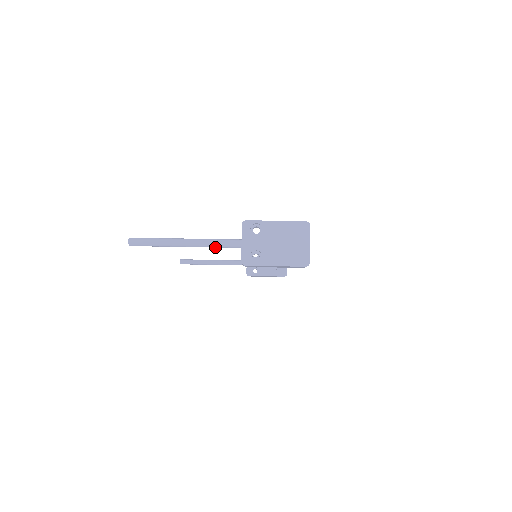
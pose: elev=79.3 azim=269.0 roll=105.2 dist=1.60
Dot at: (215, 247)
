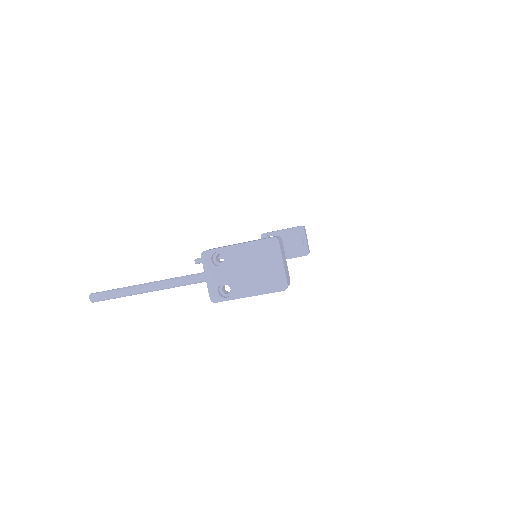
Dot at: occluded
